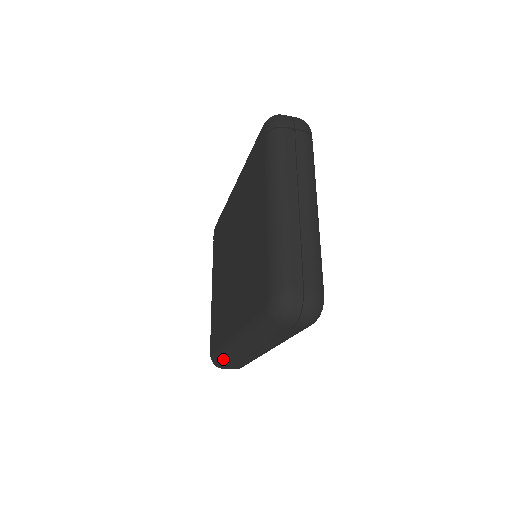
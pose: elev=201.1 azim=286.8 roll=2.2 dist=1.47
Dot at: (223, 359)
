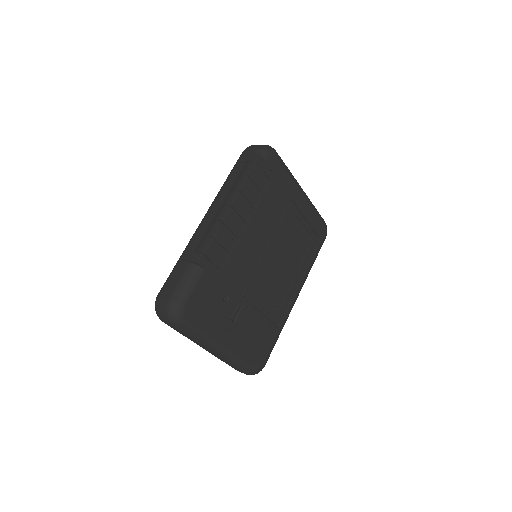
Dot at: occluded
